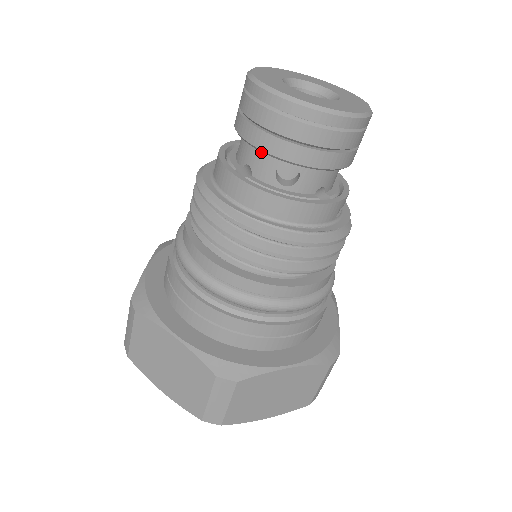
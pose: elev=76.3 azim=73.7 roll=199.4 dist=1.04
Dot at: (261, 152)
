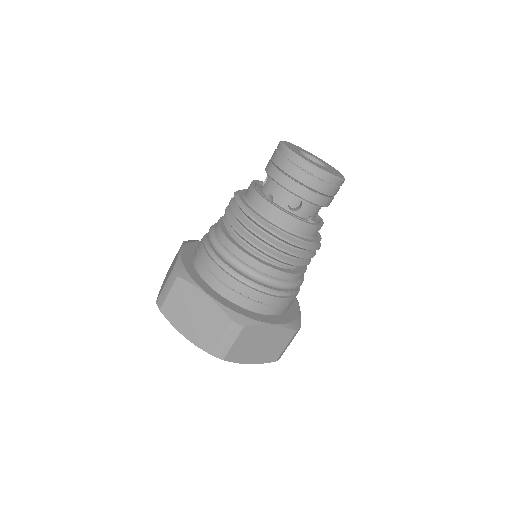
Dot at: (282, 188)
